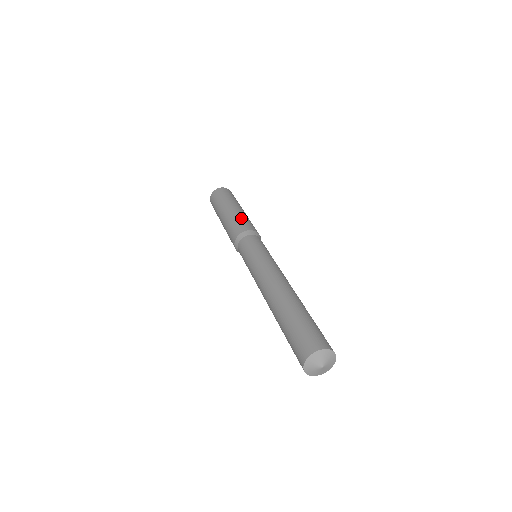
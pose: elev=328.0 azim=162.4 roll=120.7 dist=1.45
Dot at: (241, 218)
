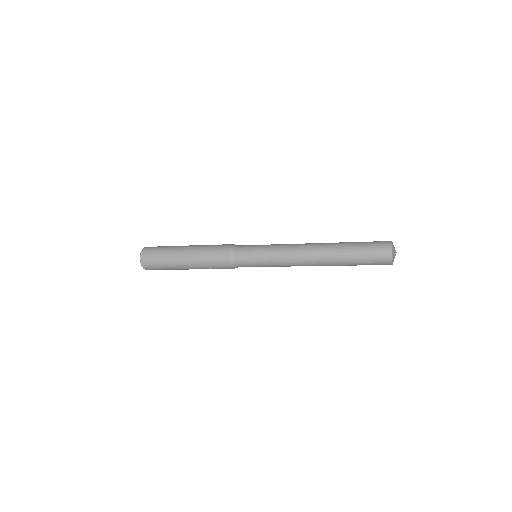
Dot at: (208, 248)
